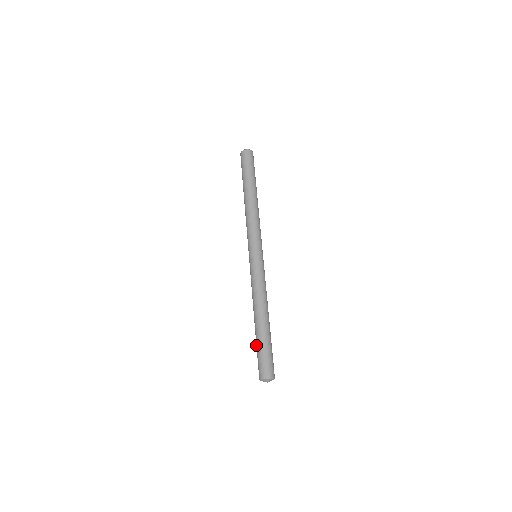
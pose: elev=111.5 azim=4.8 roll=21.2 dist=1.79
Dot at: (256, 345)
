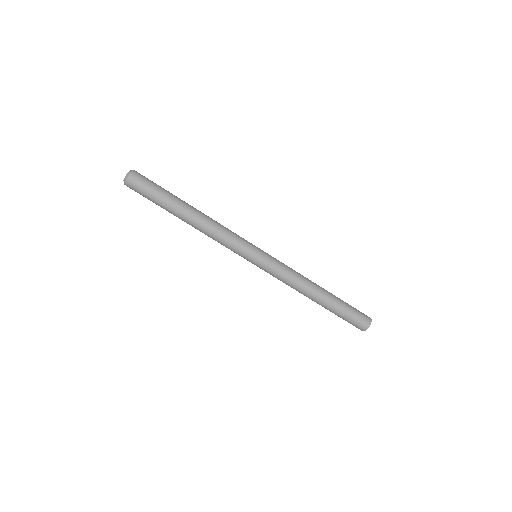
Dot at: (337, 314)
